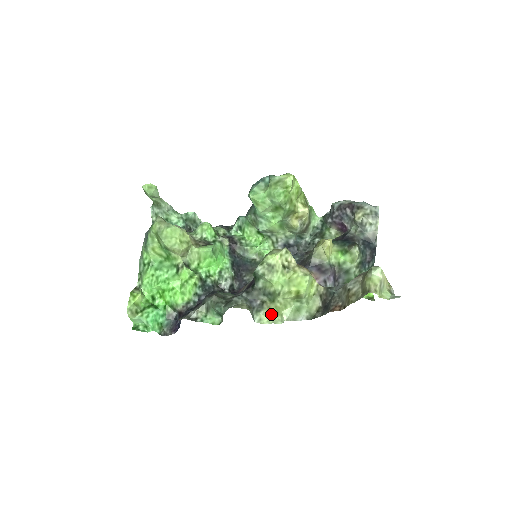
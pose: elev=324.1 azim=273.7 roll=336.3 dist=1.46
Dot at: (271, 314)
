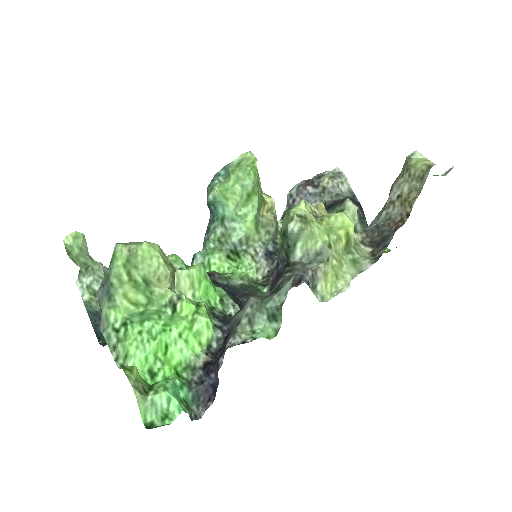
Dot at: (330, 283)
